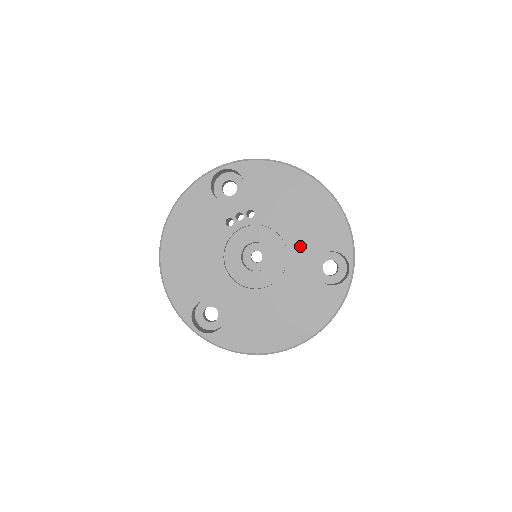
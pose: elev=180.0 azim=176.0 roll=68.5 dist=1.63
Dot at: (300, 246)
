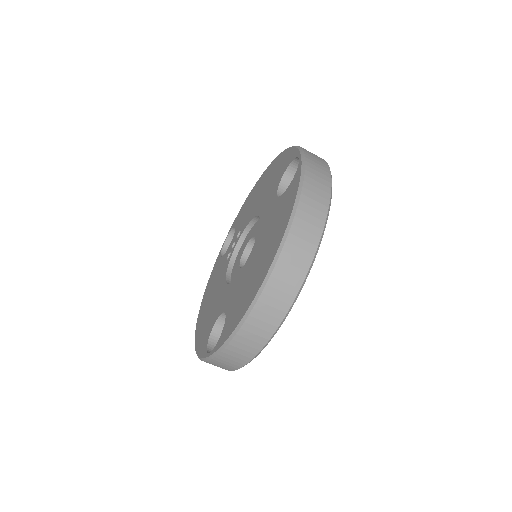
Dot at: (266, 202)
